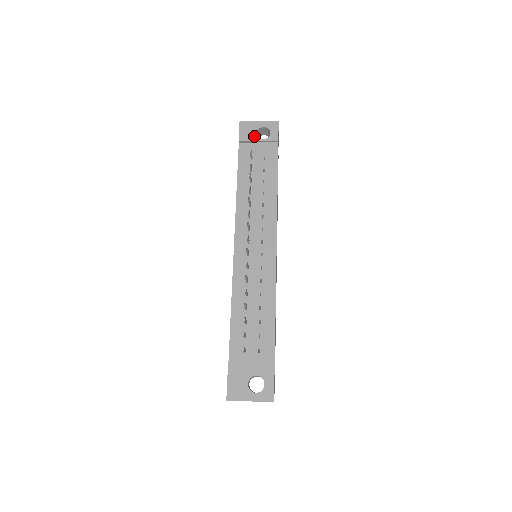
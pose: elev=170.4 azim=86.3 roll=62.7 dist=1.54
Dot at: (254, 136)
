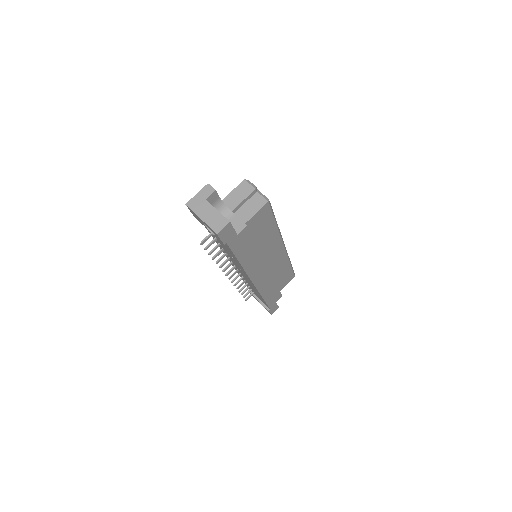
Dot at: occluded
